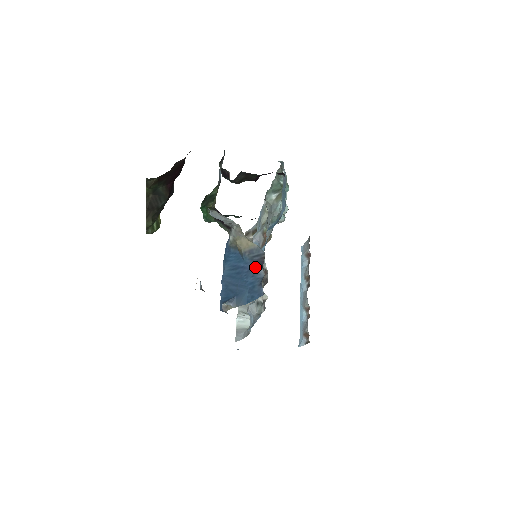
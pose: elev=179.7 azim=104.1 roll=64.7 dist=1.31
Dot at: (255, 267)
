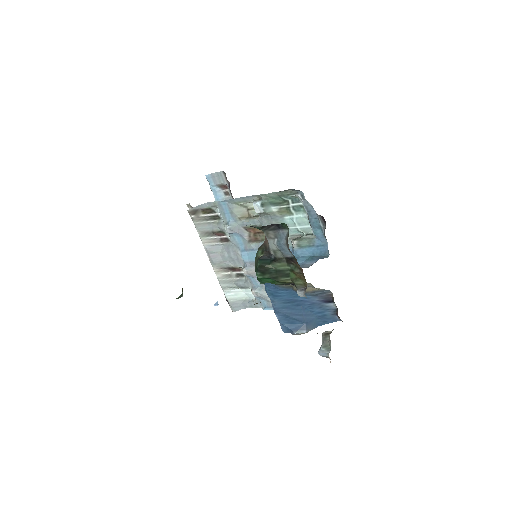
Dot at: (321, 302)
